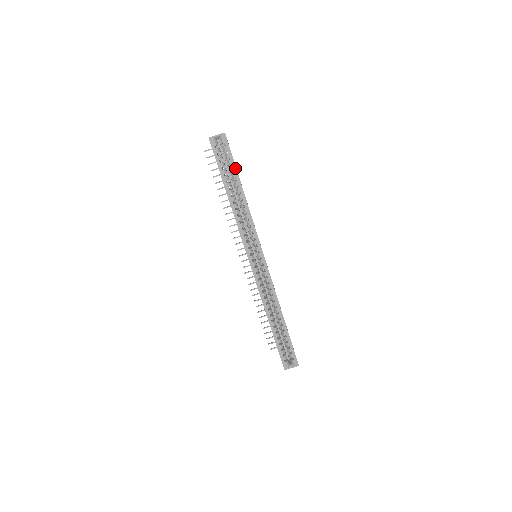
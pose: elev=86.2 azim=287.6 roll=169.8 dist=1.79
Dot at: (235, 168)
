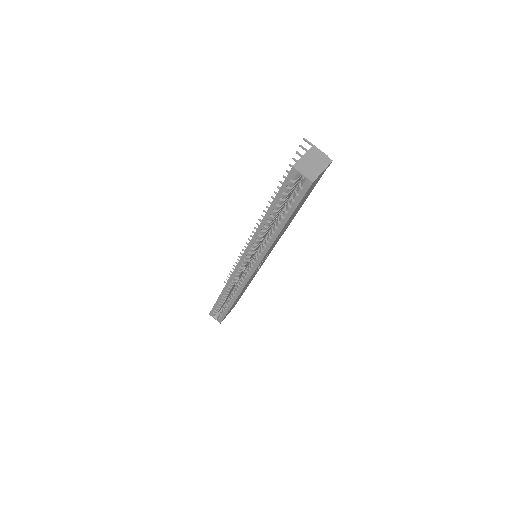
Dot at: (292, 212)
